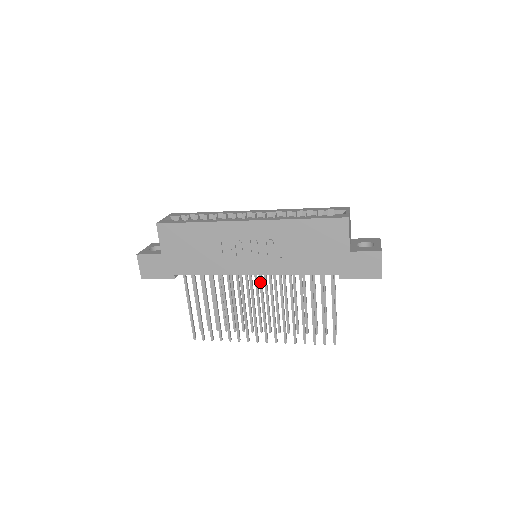
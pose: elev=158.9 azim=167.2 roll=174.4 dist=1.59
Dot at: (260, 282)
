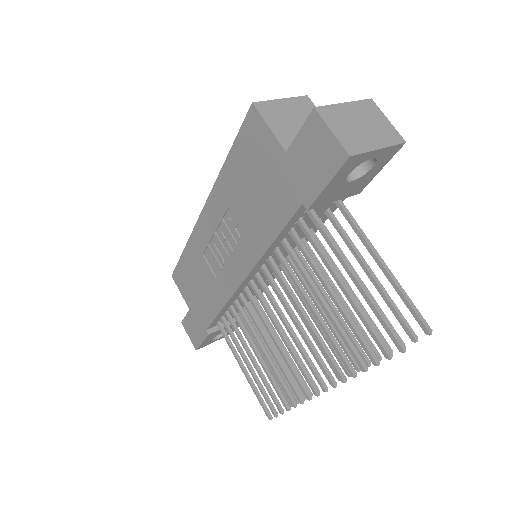
Dot at: (263, 289)
